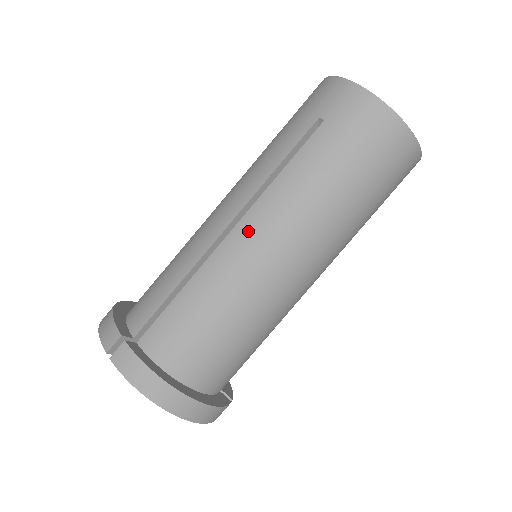
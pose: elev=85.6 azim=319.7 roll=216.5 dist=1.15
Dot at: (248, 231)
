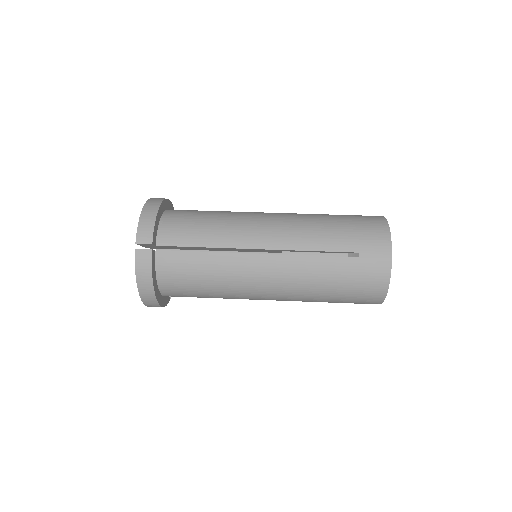
Dot at: occluded
